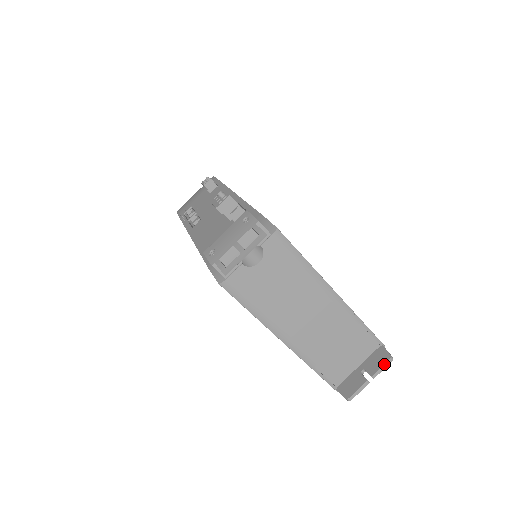
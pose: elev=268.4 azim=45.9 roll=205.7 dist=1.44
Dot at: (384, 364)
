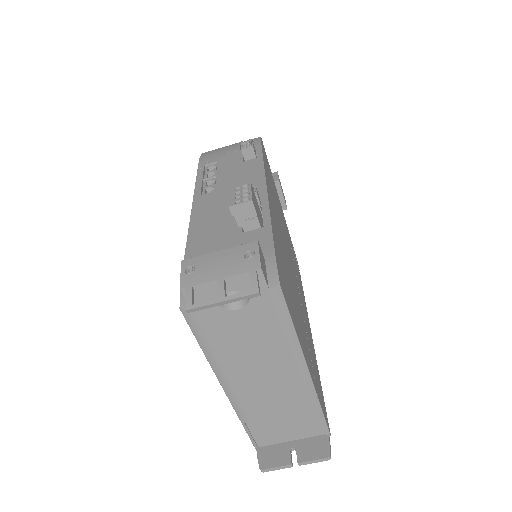
Dot at: (318, 459)
